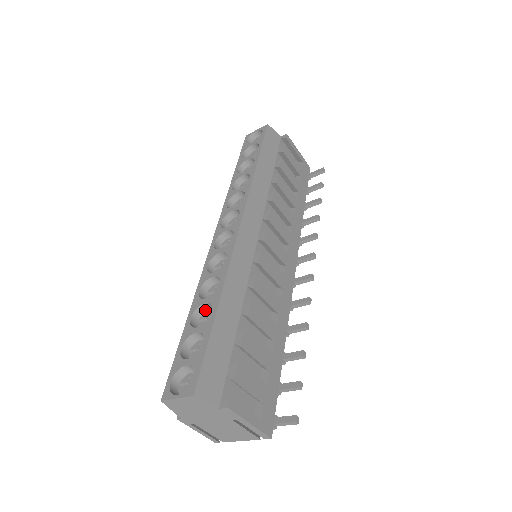
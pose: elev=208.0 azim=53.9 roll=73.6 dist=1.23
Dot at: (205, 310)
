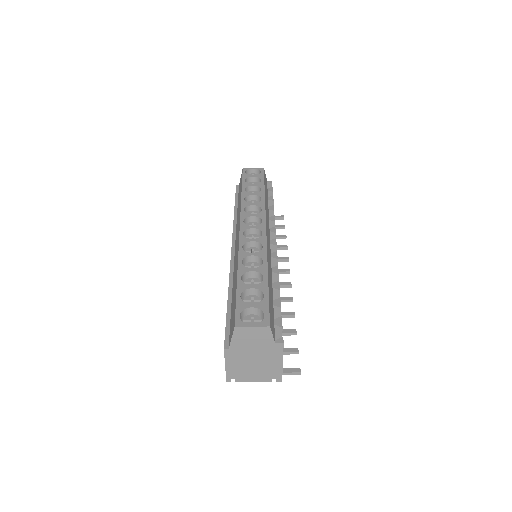
Dot at: (248, 277)
